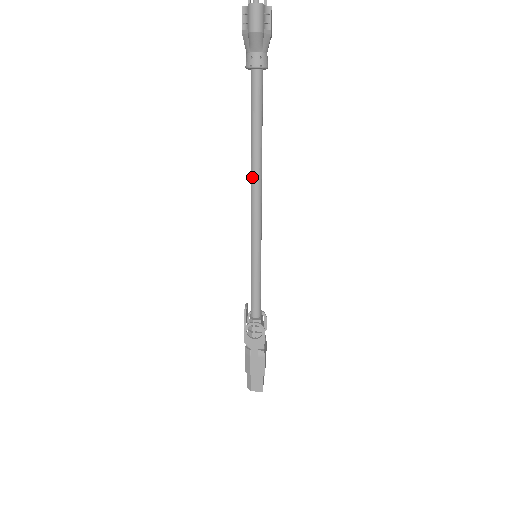
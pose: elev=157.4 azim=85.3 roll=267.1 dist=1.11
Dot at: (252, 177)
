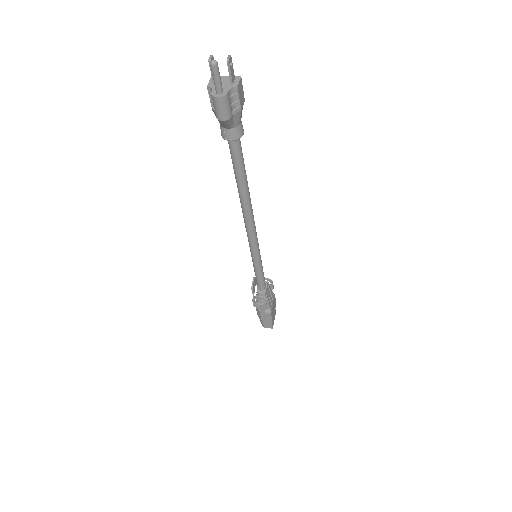
Dot at: (243, 212)
